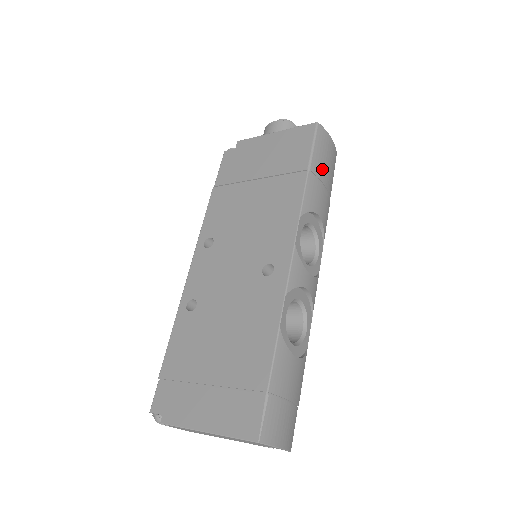
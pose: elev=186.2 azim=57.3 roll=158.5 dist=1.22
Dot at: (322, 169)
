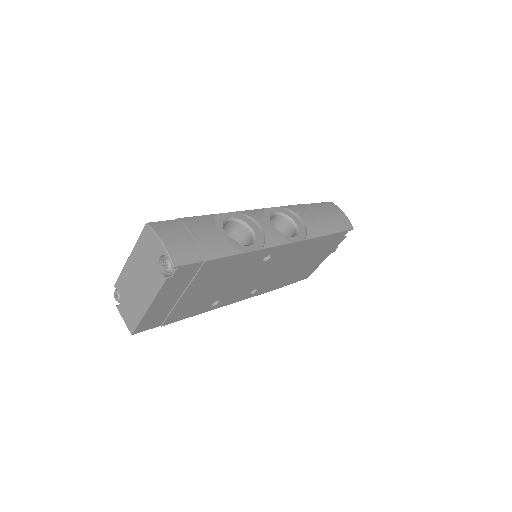
Dot at: (321, 211)
